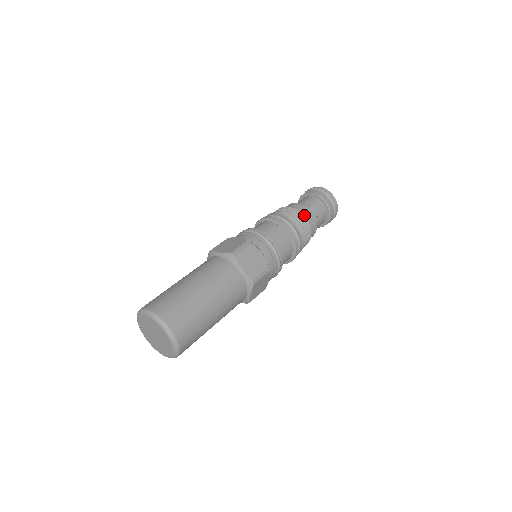
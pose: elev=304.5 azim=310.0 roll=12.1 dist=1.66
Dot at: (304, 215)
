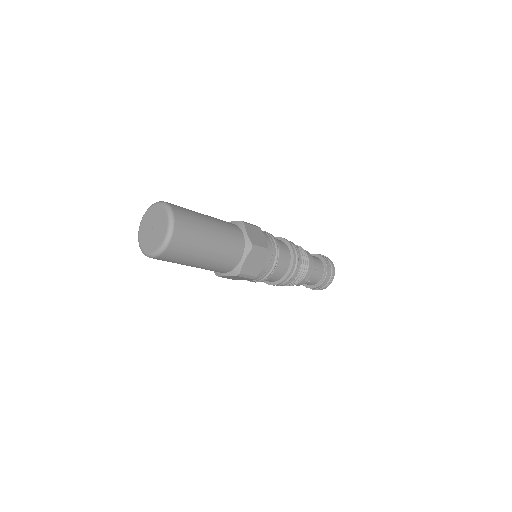
Dot at: occluded
